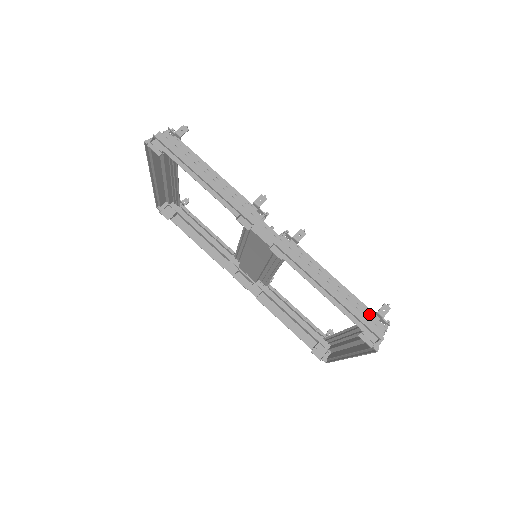
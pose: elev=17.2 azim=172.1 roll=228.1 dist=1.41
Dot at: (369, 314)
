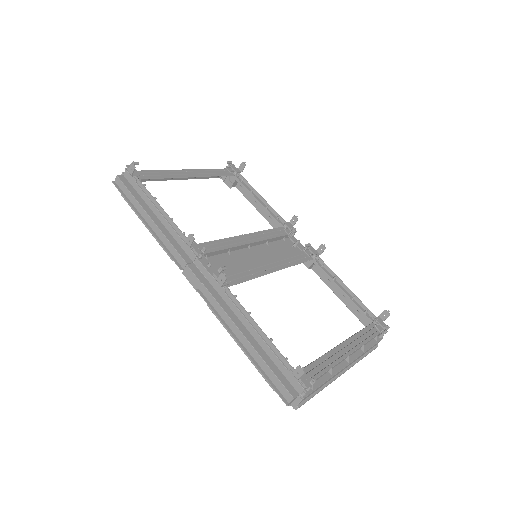
Dot at: (288, 371)
